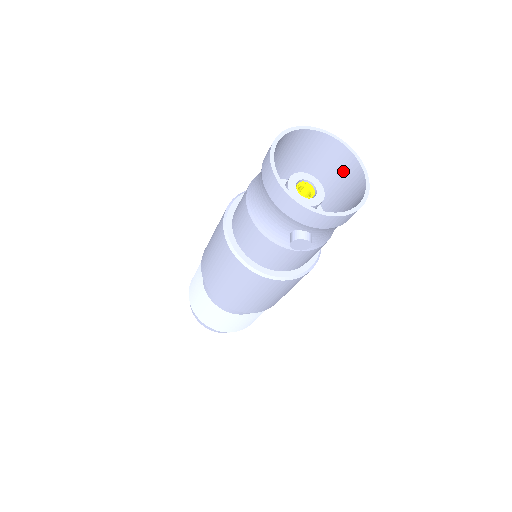
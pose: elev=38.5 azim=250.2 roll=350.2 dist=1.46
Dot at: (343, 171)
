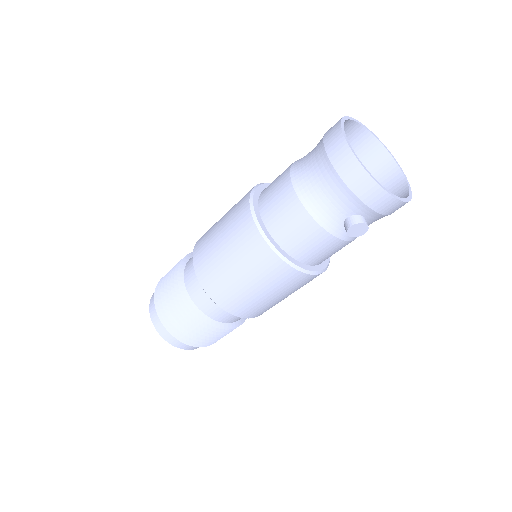
Dot at: (373, 169)
